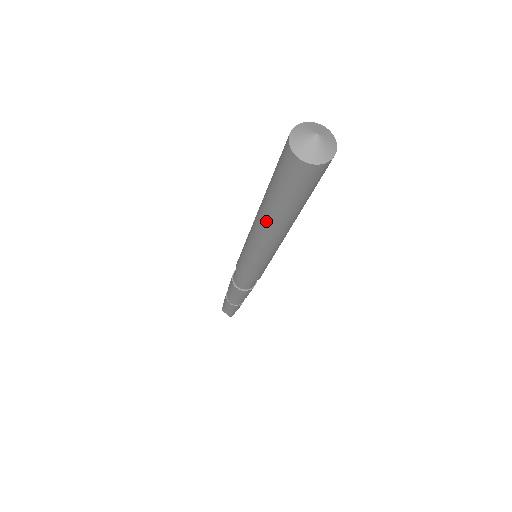
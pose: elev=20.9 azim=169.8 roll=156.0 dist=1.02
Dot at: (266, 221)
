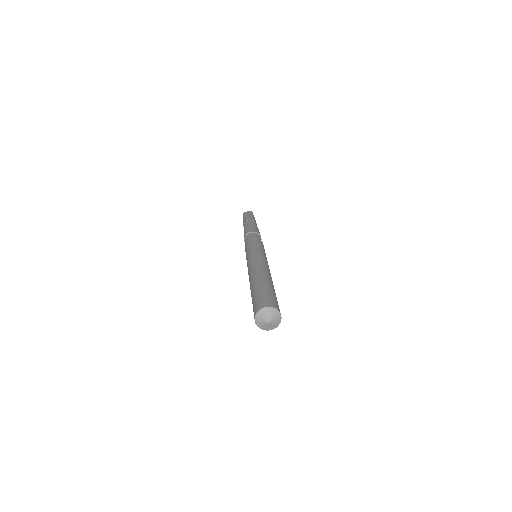
Dot at: occluded
